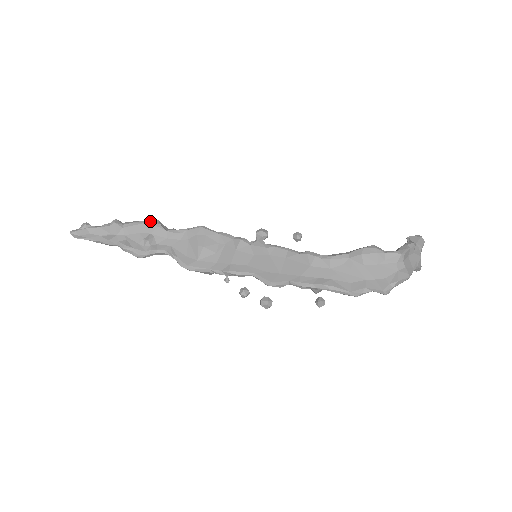
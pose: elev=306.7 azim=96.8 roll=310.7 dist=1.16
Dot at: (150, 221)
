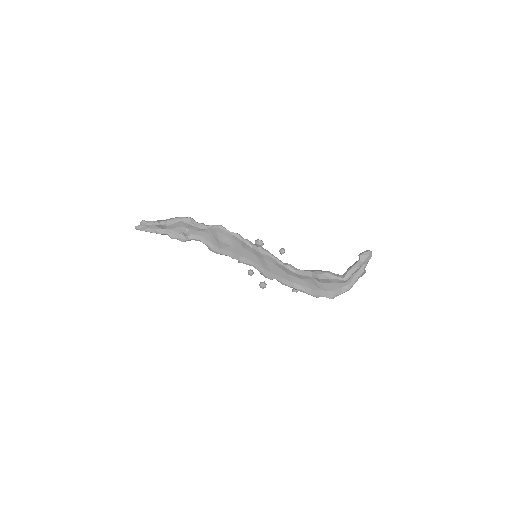
Dot at: (184, 219)
